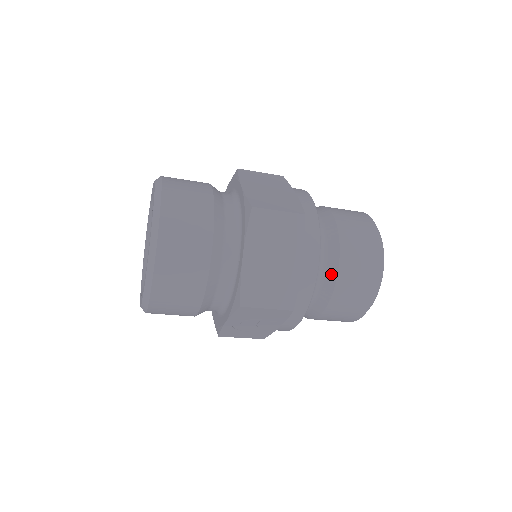
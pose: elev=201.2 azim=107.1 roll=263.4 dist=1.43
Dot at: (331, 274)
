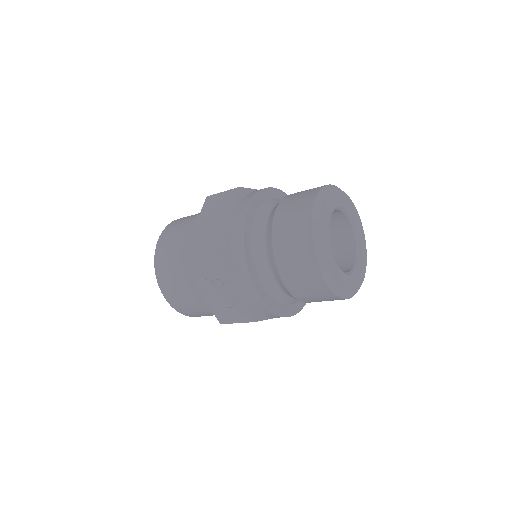
Dot at: (269, 227)
